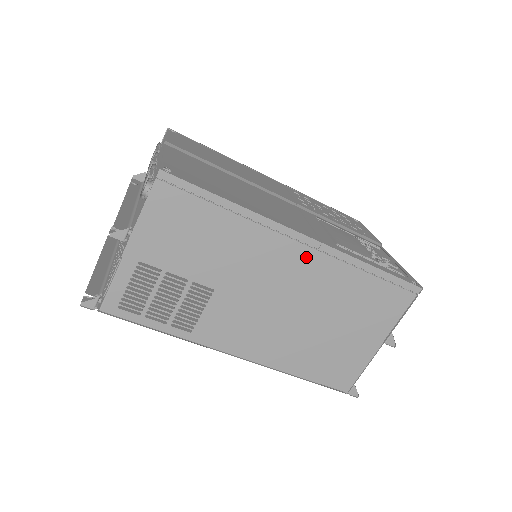
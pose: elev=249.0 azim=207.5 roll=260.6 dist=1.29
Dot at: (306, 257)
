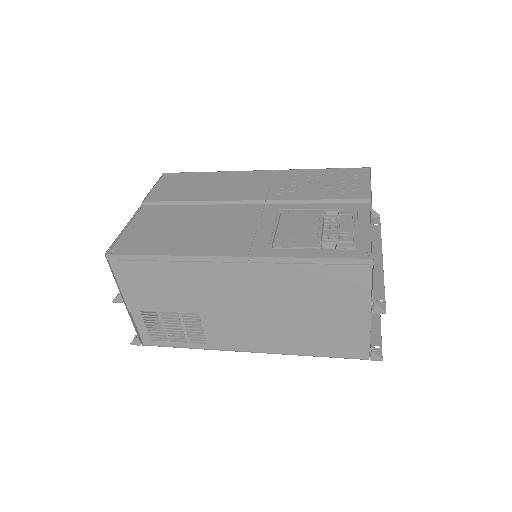
Dot at: (244, 271)
